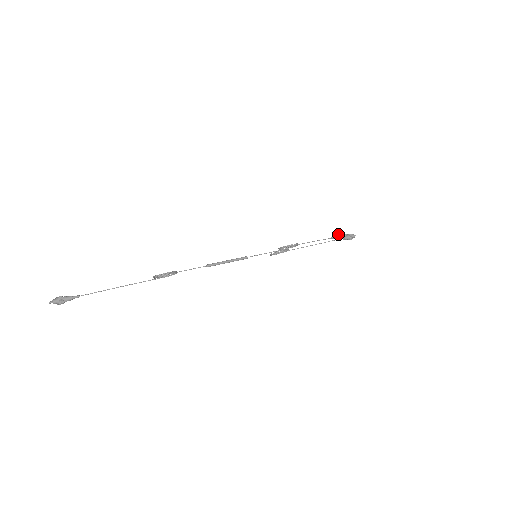
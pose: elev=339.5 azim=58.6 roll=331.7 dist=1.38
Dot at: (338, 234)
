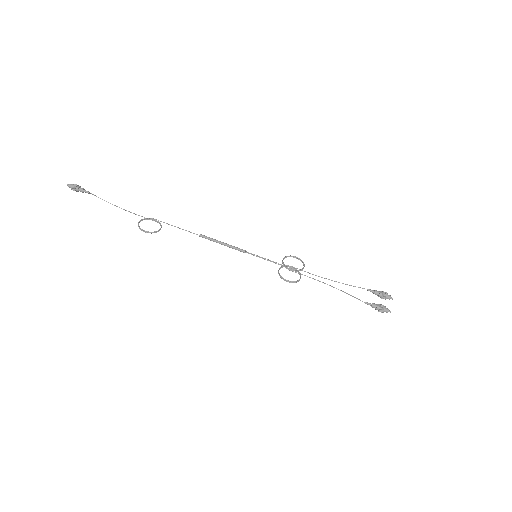
Dot at: (380, 292)
